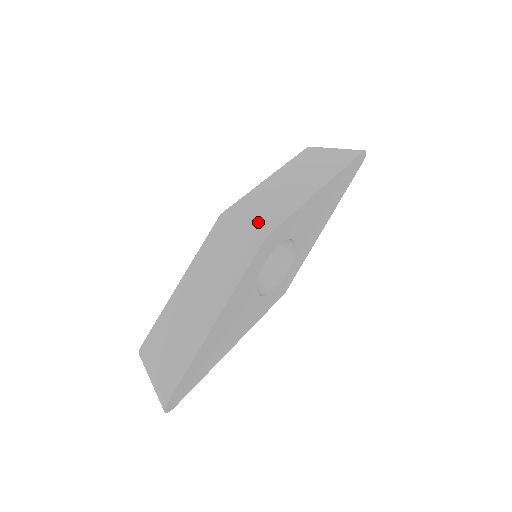
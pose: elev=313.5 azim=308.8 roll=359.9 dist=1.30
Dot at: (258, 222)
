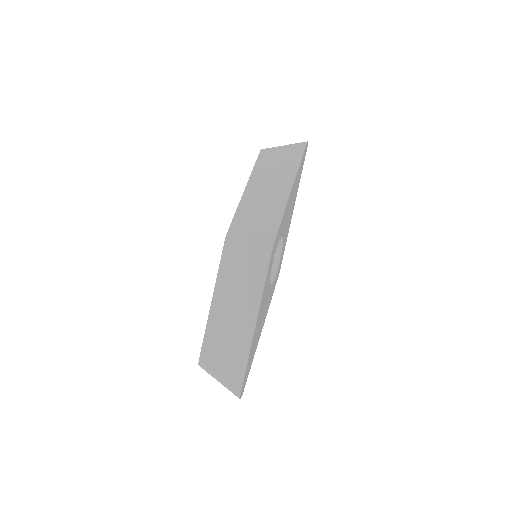
Dot at: (260, 235)
